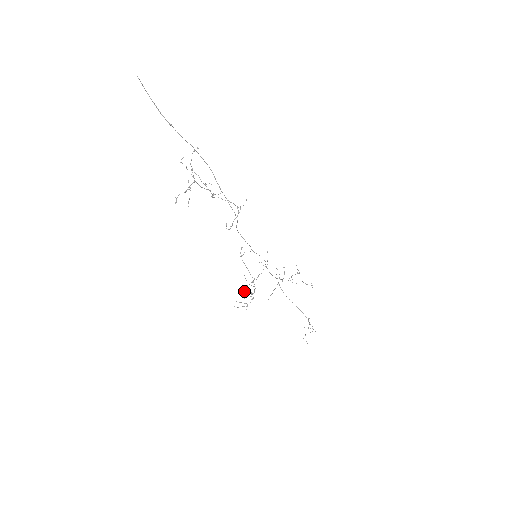
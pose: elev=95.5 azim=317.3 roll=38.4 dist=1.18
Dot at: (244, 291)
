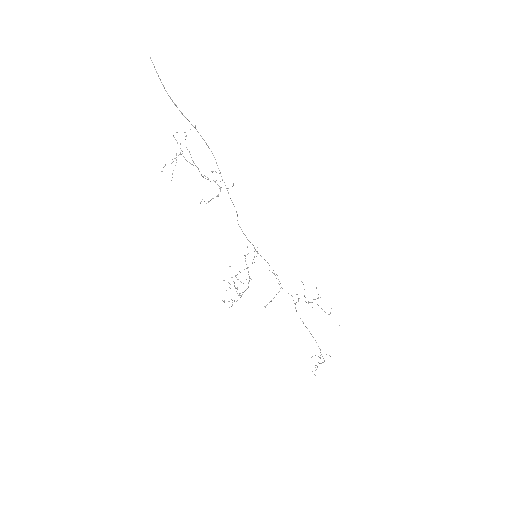
Dot at: (230, 284)
